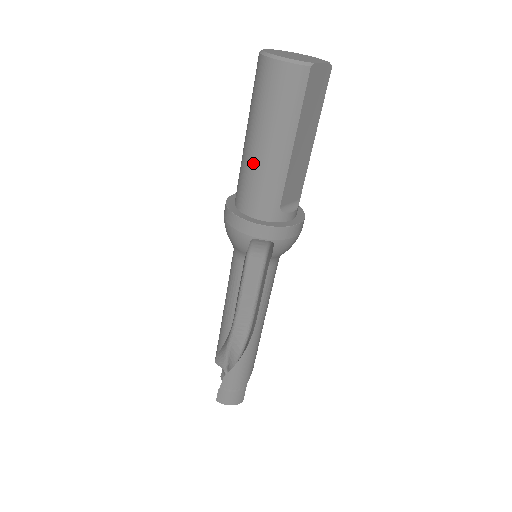
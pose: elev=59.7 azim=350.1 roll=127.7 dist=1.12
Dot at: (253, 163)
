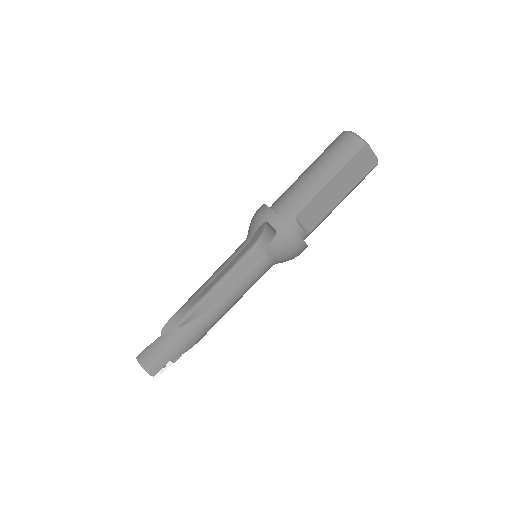
Dot at: (299, 181)
